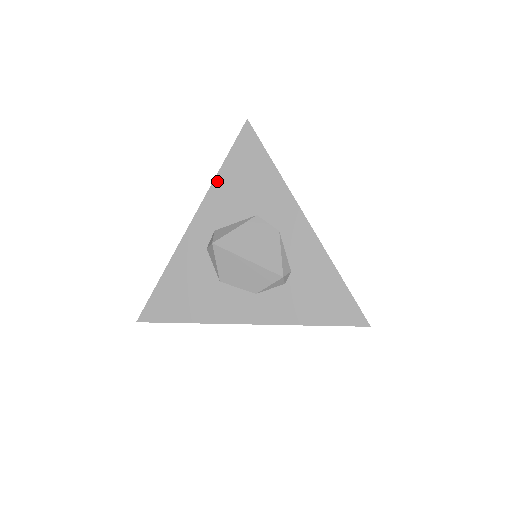
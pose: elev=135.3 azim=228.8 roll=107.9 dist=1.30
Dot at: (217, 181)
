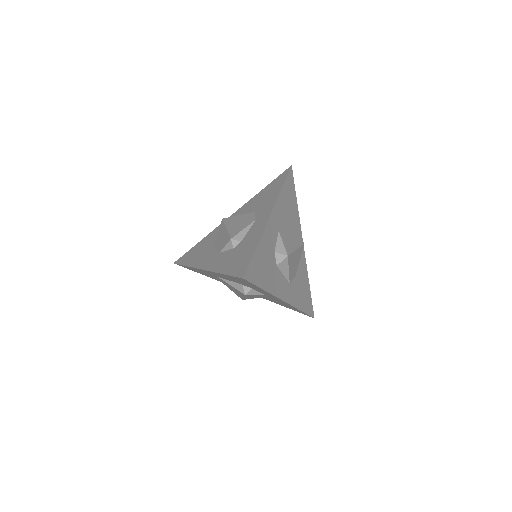
Dot at: (256, 196)
